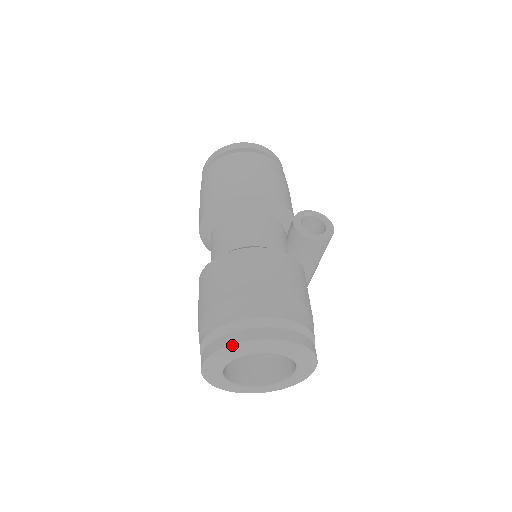
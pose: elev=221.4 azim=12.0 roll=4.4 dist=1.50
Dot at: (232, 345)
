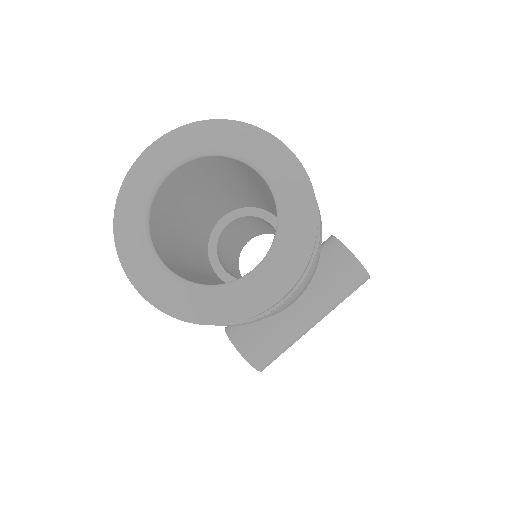
Dot at: (232, 121)
